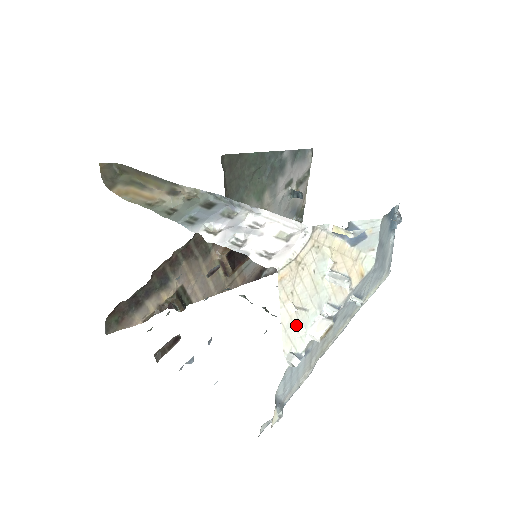
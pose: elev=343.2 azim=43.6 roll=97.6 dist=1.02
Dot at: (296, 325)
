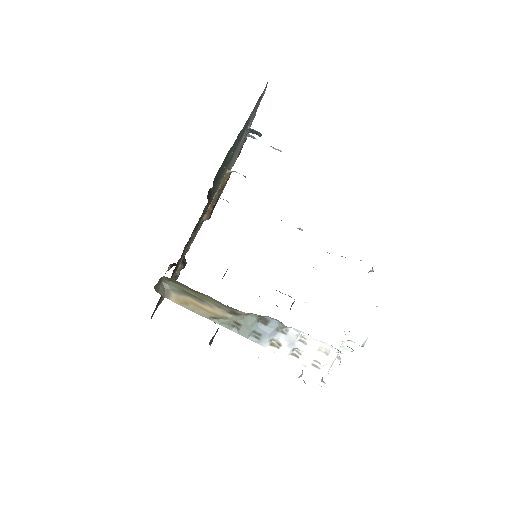
Dot at: occluded
